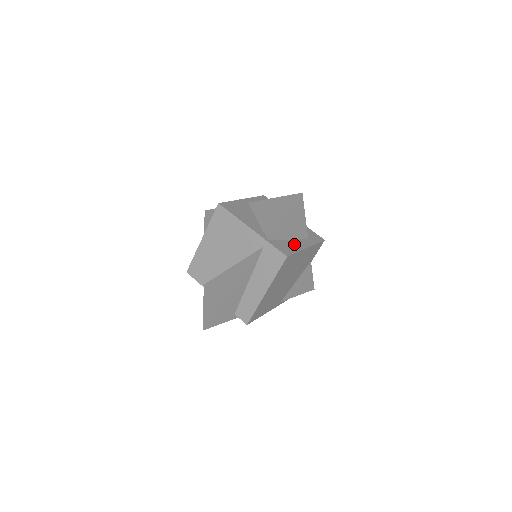
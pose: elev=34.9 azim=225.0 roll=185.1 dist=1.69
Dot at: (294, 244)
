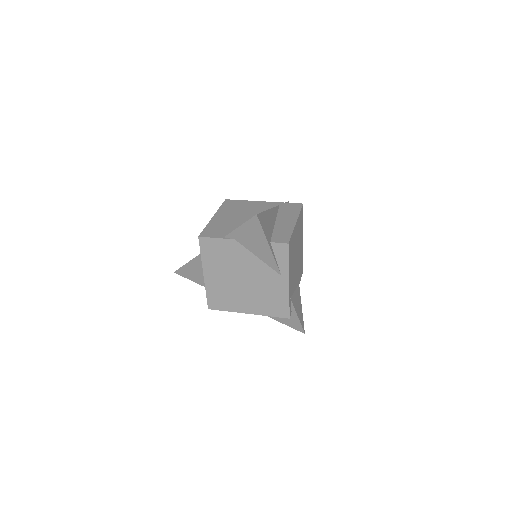
Dot at: occluded
